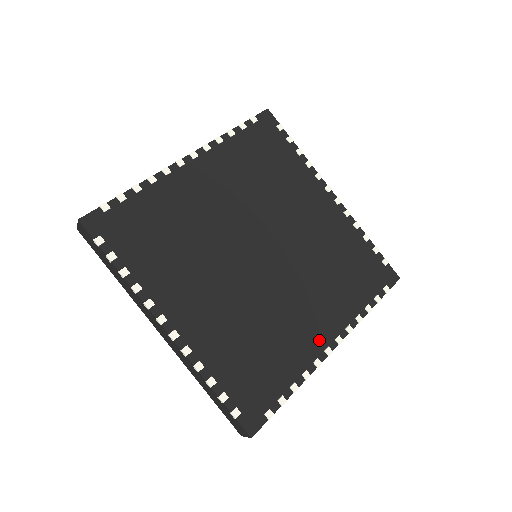
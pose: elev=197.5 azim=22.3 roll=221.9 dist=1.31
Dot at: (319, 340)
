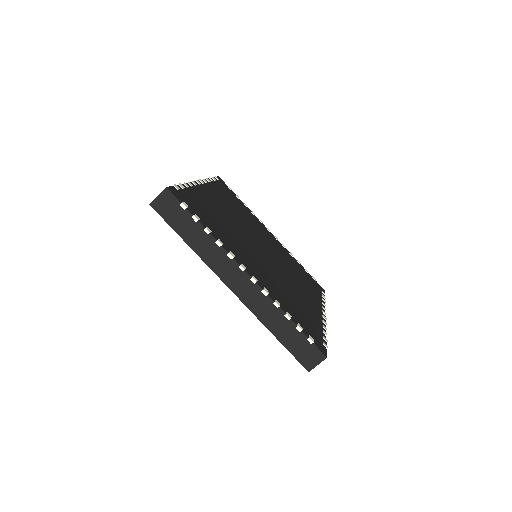
Dot at: (245, 264)
